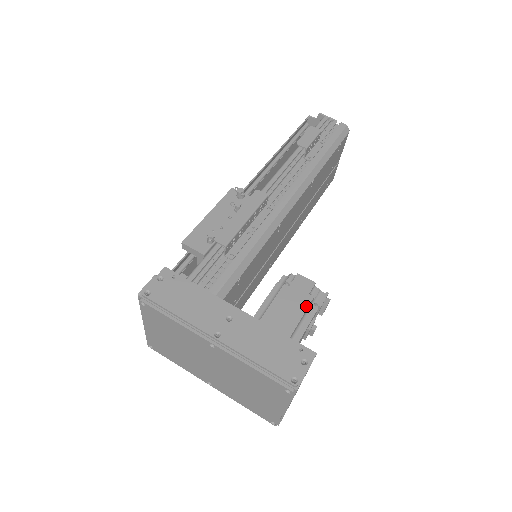
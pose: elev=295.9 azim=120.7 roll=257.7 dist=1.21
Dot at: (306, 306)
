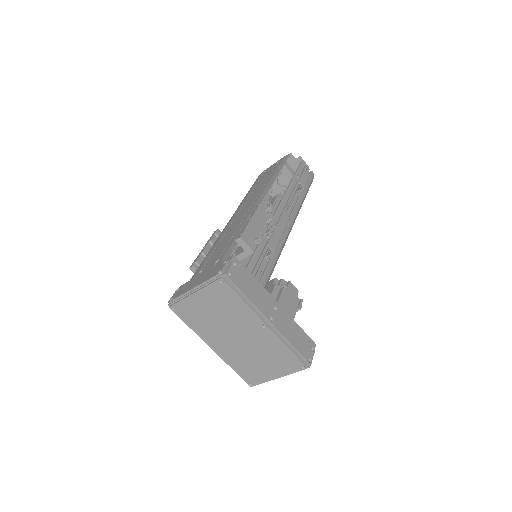
Dot at: (296, 307)
